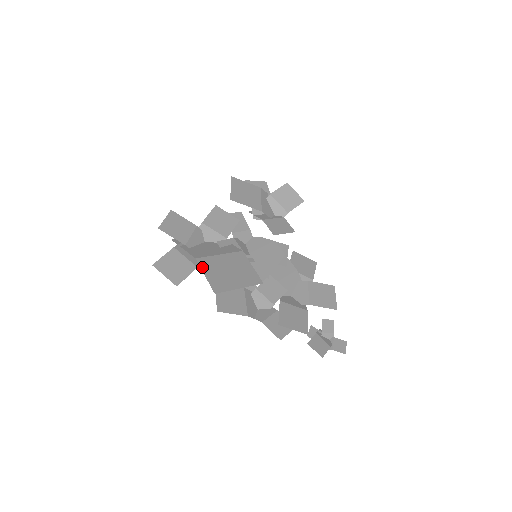
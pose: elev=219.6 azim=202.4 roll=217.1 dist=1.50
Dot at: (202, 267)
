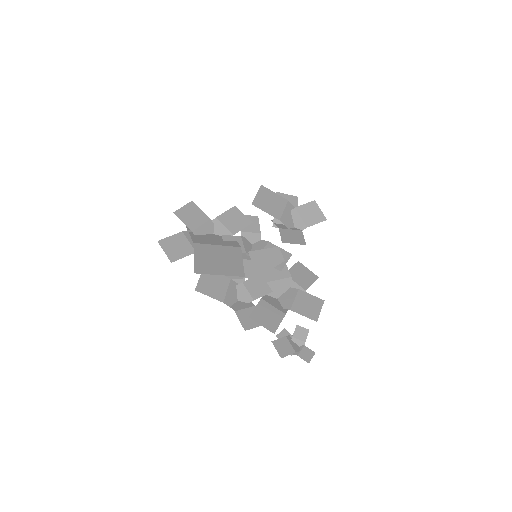
Dot at: (195, 251)
